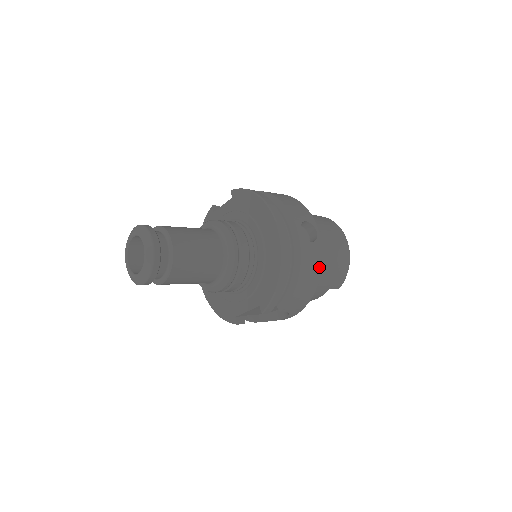
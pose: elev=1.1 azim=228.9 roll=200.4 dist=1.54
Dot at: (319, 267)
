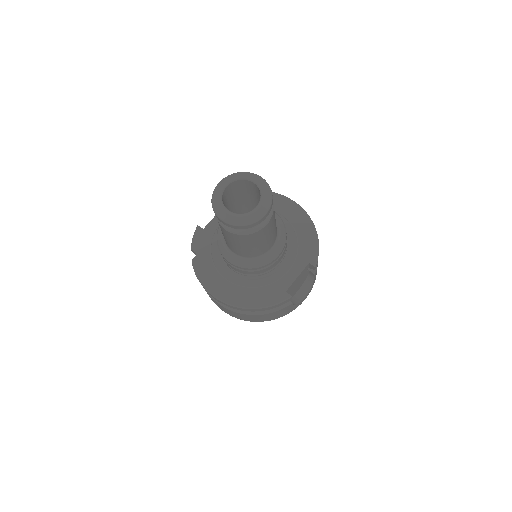
Dot at: occluded
